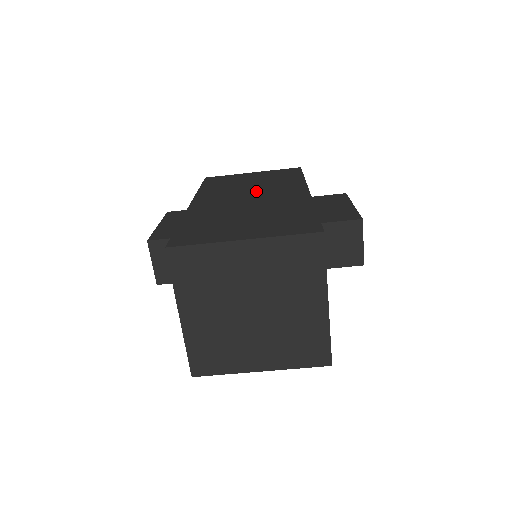
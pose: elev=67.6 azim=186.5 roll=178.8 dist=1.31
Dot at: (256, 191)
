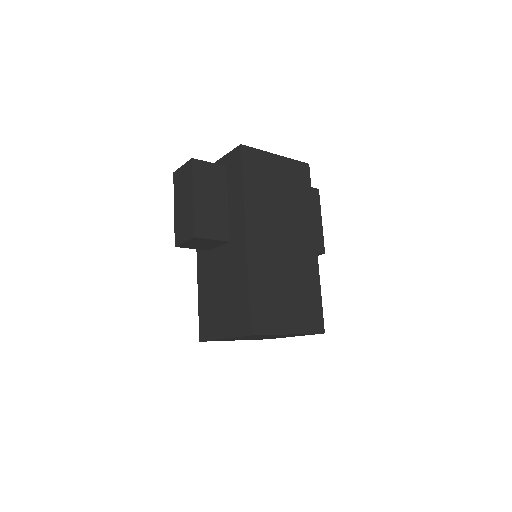
Dot at: (286, 225)
